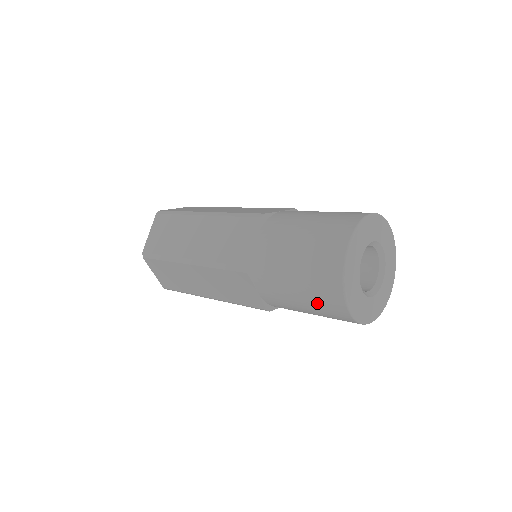
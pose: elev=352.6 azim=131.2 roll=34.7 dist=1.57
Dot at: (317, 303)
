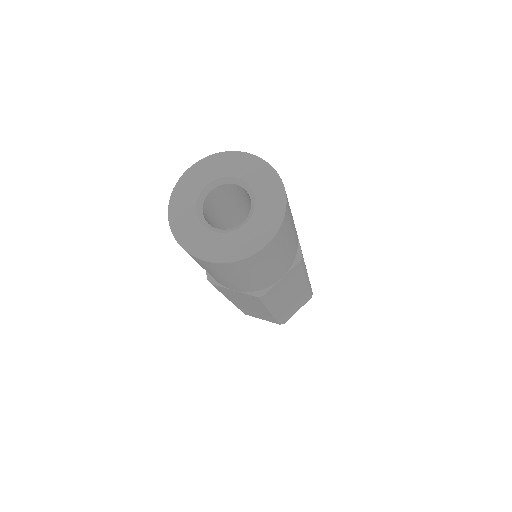
Dot at: occluded
